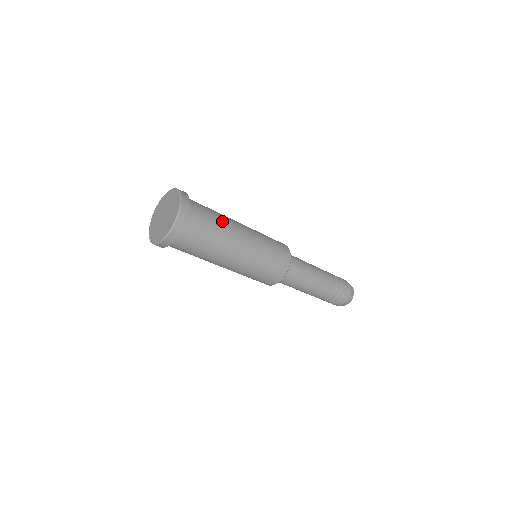
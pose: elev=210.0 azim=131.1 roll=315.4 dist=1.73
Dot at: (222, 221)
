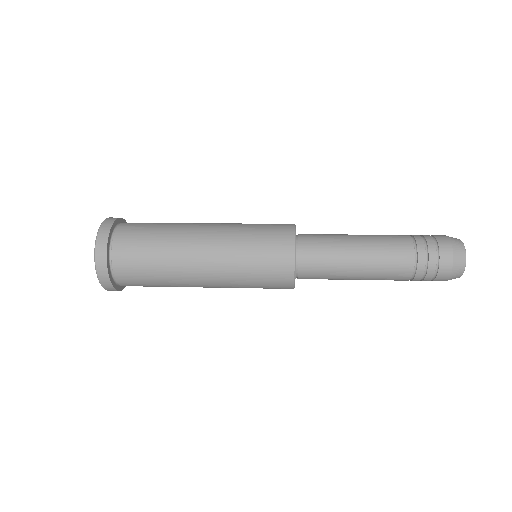
Dot at: (167, 229)
